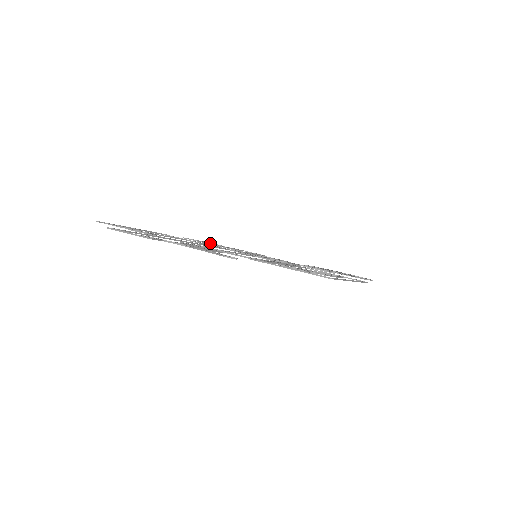
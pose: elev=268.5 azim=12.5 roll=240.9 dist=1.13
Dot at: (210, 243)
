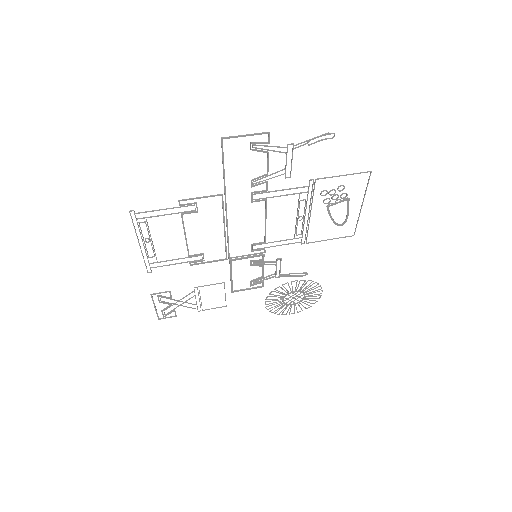
Dot at: (176, 300)
